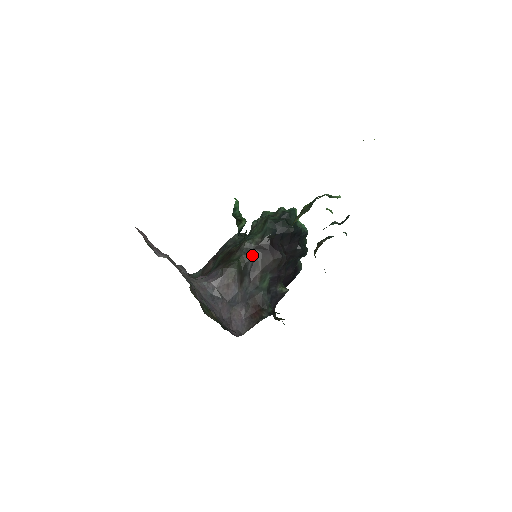
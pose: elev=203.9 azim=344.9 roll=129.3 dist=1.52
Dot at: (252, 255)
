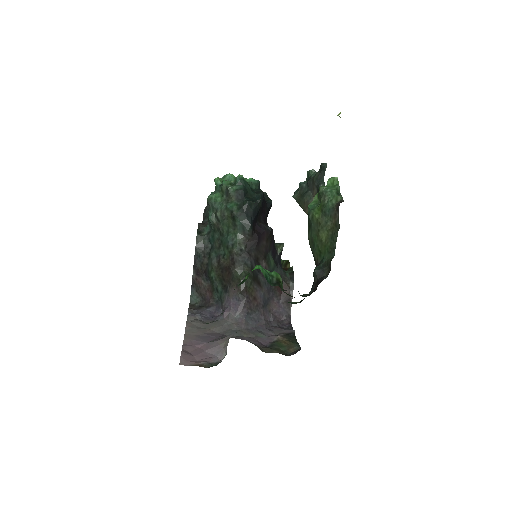
Dot at: (250, 257)
